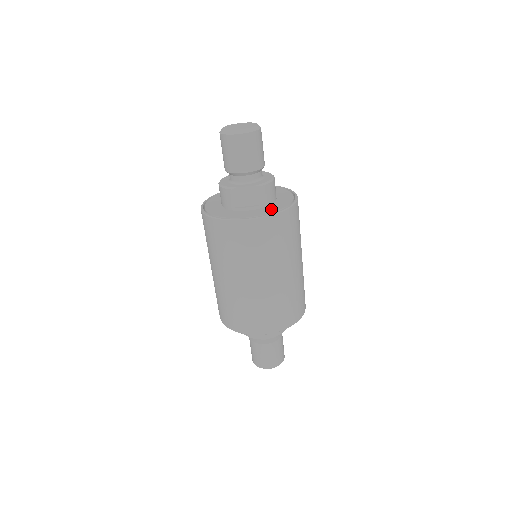
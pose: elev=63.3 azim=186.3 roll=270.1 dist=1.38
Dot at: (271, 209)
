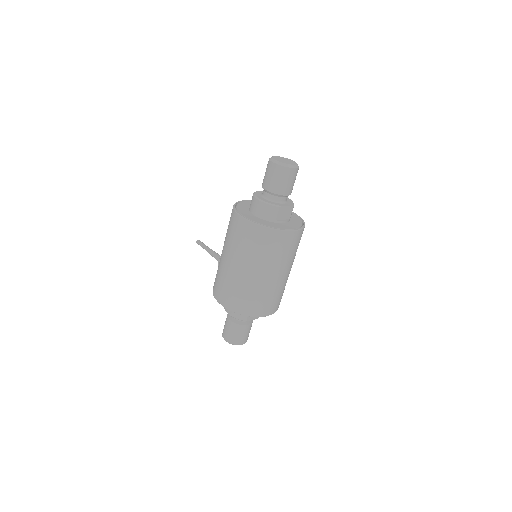
Dot at: (297, 223)
